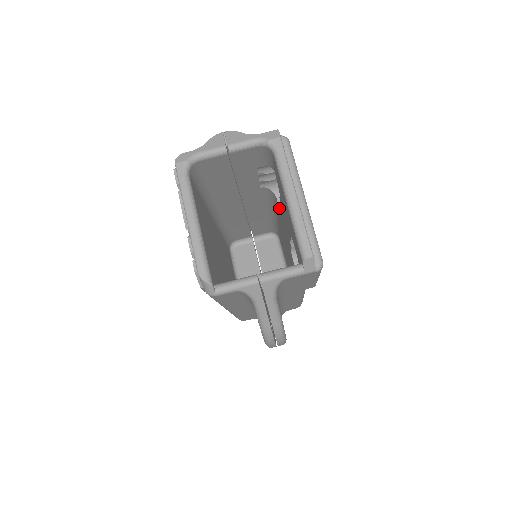
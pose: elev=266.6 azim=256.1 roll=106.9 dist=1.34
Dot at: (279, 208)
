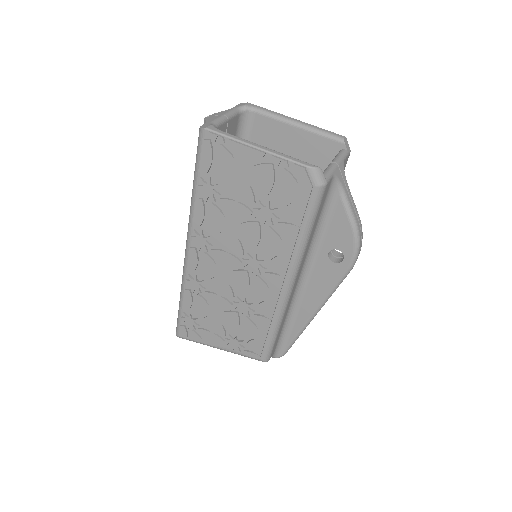
Dot at: occluded
